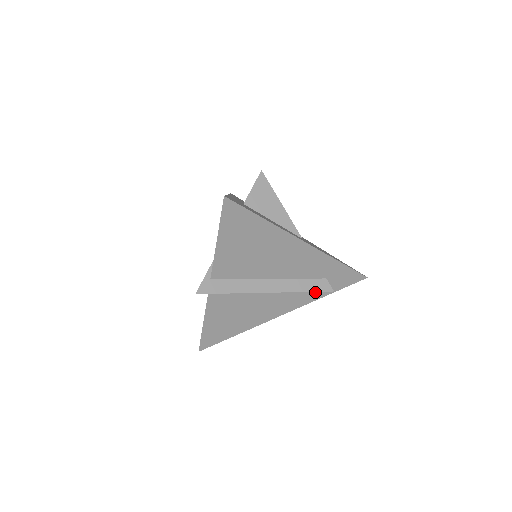
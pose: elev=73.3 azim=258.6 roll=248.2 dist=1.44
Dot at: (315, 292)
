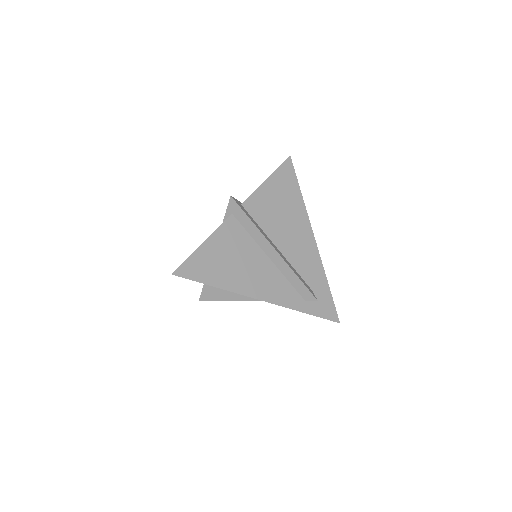
Dot at: (298, 299)
